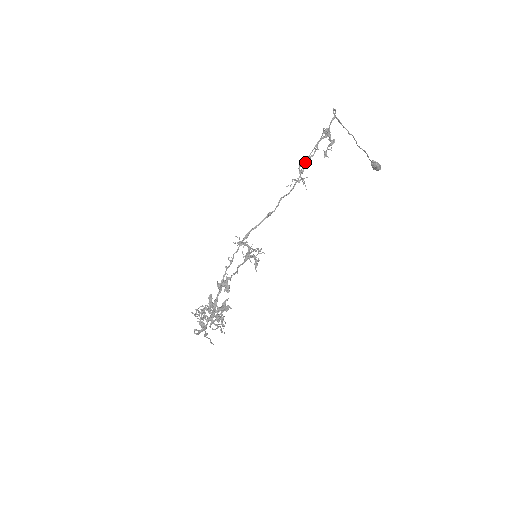
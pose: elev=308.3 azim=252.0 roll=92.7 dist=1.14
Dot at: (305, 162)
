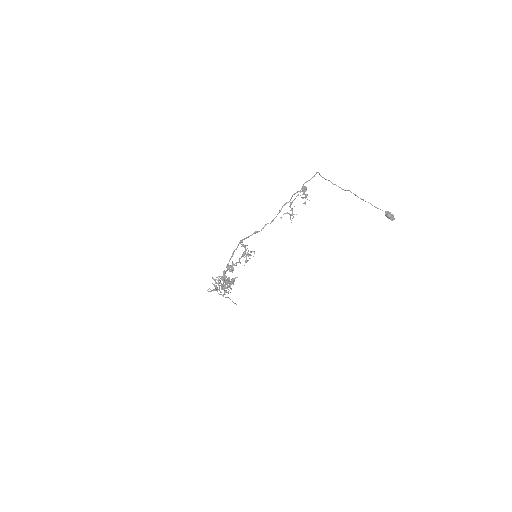
Dot at: (283, 205)
